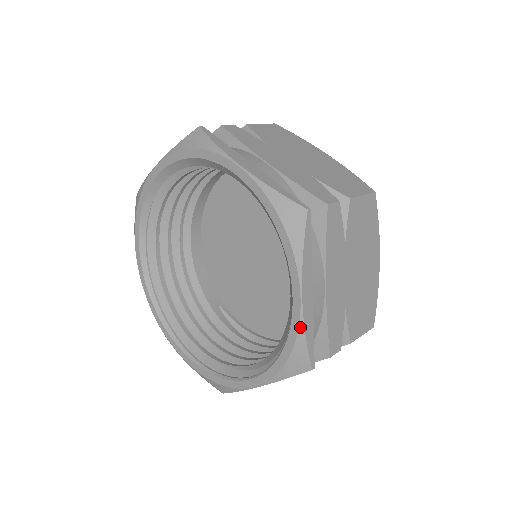
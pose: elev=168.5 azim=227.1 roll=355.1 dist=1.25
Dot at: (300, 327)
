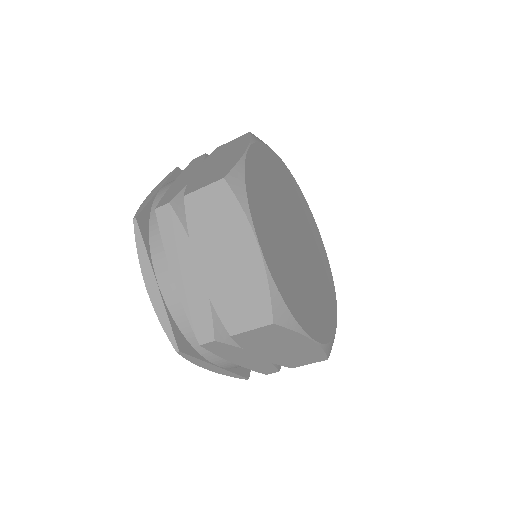
Dot at: occluded
